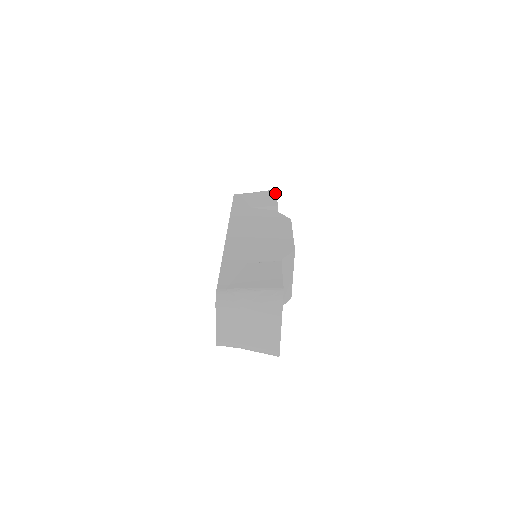
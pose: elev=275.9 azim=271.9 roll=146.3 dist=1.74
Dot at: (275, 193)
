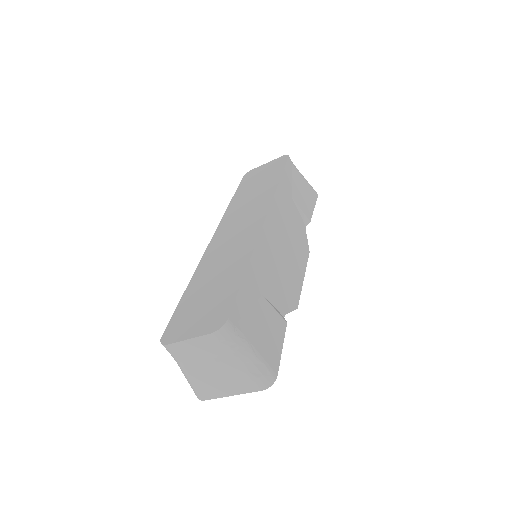
Dot at: (316, 199)
